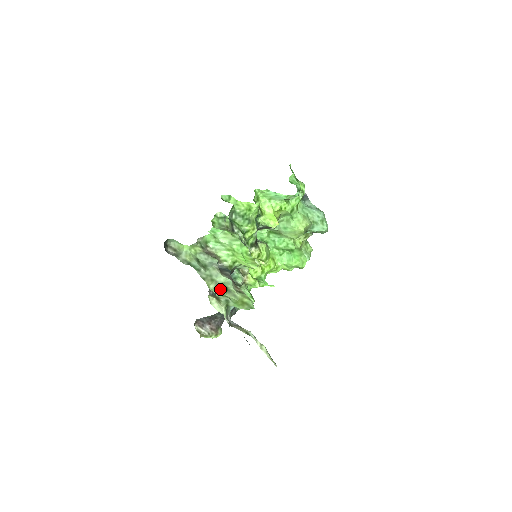
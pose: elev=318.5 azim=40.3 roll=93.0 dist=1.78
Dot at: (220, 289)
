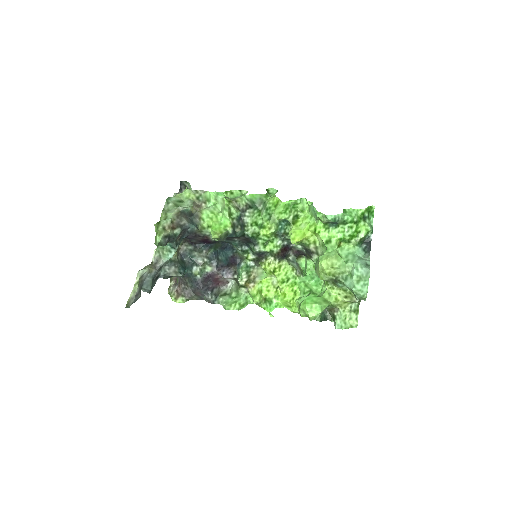
Dot at: occluded
